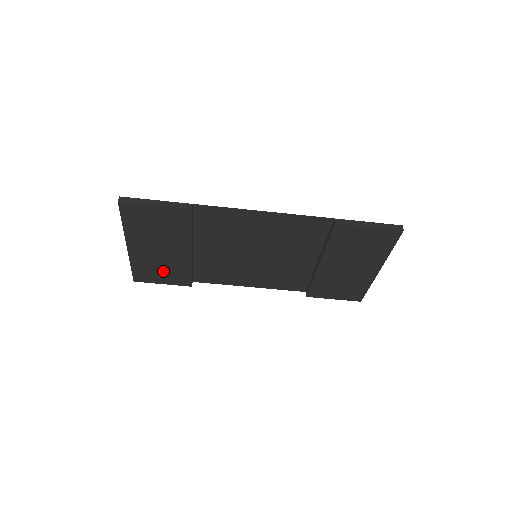
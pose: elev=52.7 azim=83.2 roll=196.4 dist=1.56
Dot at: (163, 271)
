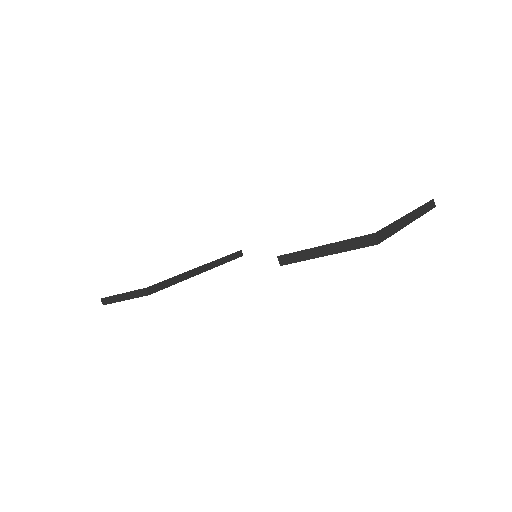
Dot at: occluded
